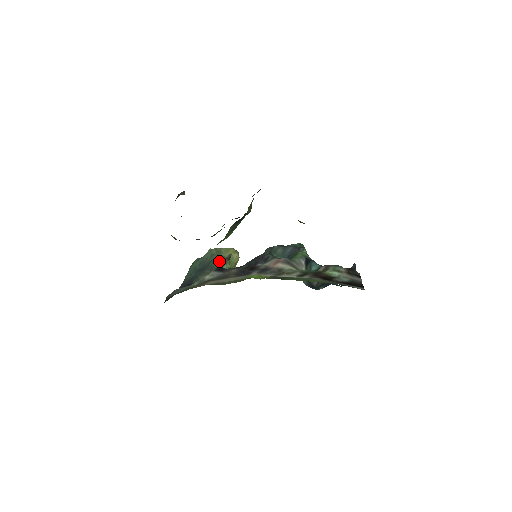
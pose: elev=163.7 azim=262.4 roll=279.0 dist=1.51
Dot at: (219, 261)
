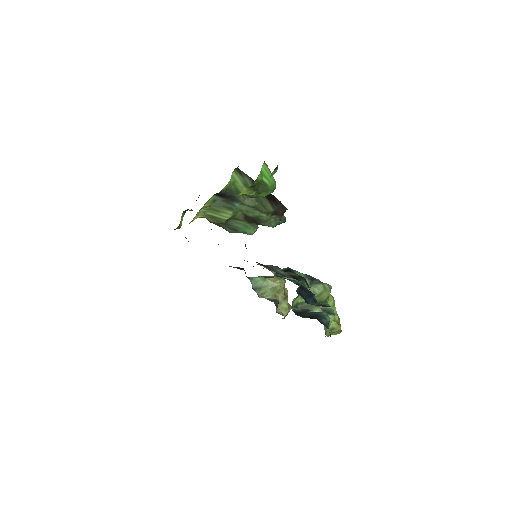
Dot at: occluded
